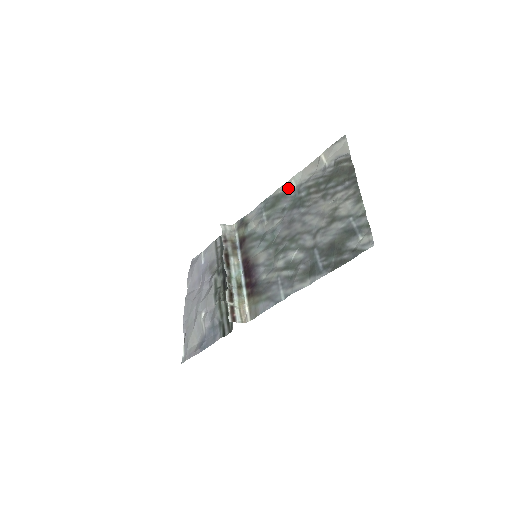
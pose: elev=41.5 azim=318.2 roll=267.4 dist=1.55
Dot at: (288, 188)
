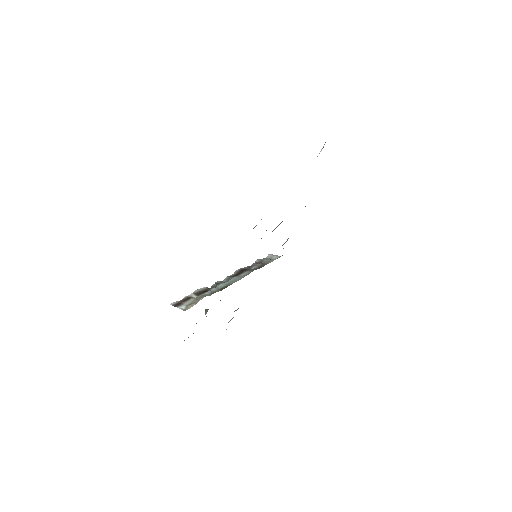
Dot at: occluded
